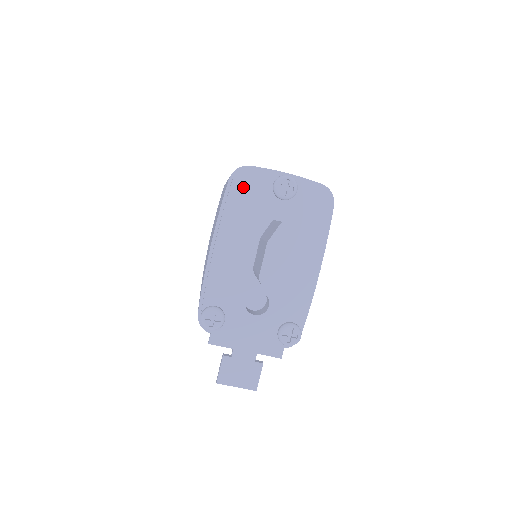
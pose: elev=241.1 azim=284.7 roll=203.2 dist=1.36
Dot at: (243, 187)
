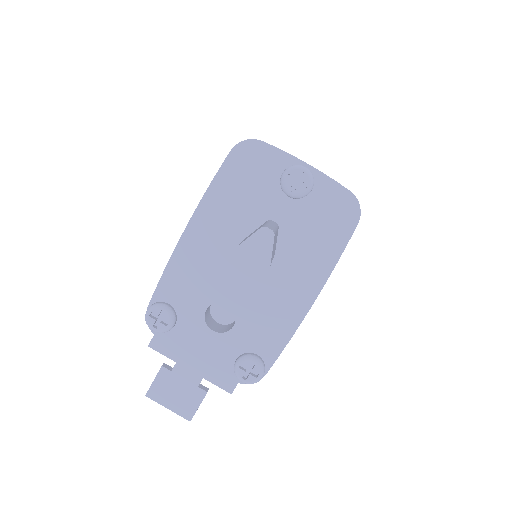
Dot at: (243, 166)
